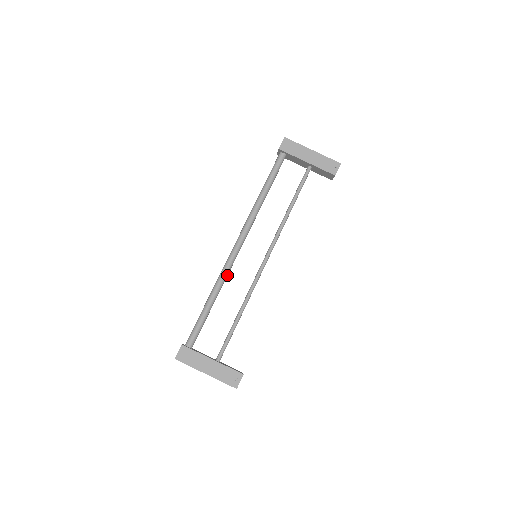
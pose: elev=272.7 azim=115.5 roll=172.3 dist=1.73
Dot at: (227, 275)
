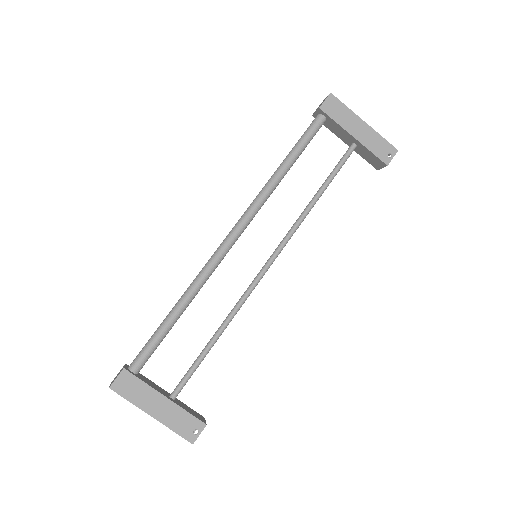
Dot at: occluded
